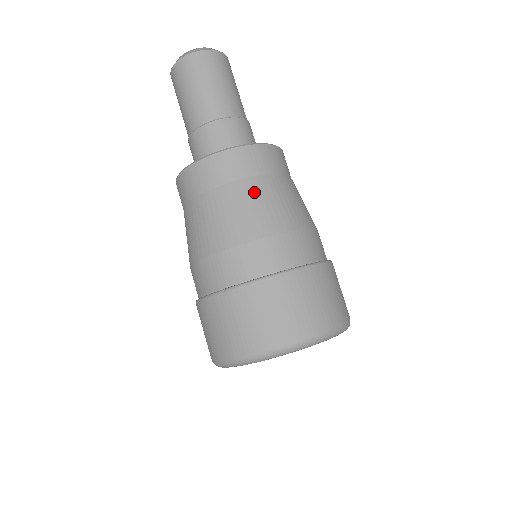
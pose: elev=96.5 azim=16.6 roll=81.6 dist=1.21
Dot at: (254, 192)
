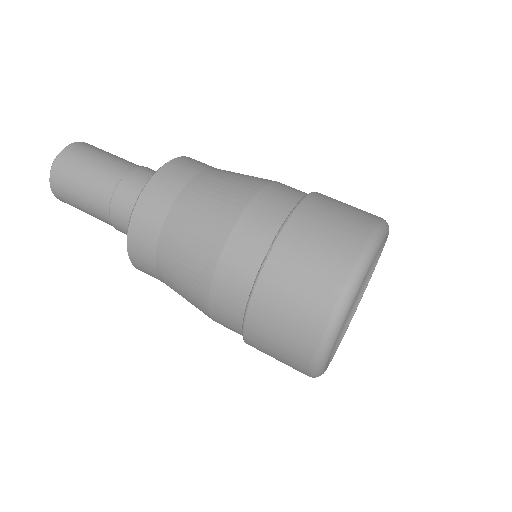
Dot at: (212, 179)
